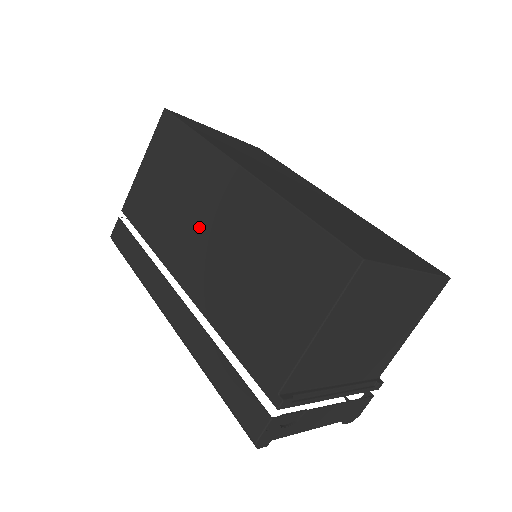
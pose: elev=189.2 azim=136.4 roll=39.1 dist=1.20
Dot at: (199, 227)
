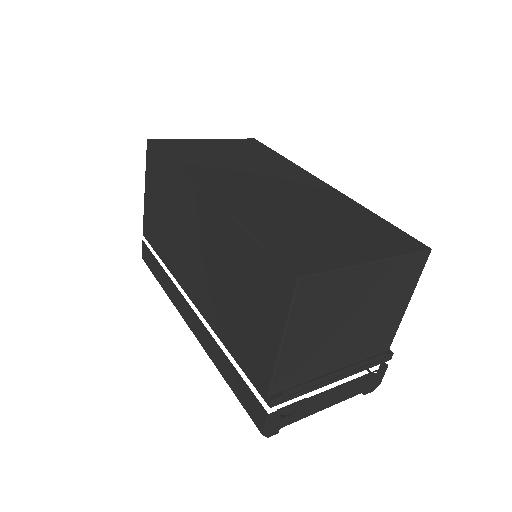
Dot at: (191, 249)
